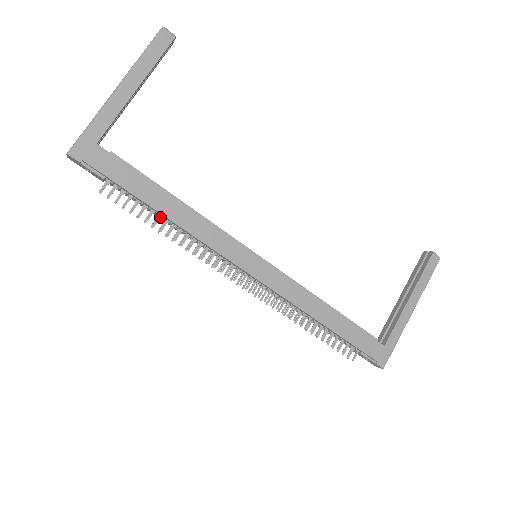
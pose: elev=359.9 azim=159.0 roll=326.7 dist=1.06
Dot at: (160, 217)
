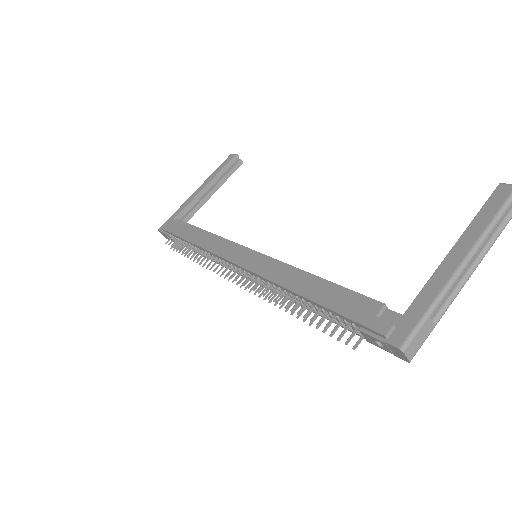
Dot at: (192, 247)
